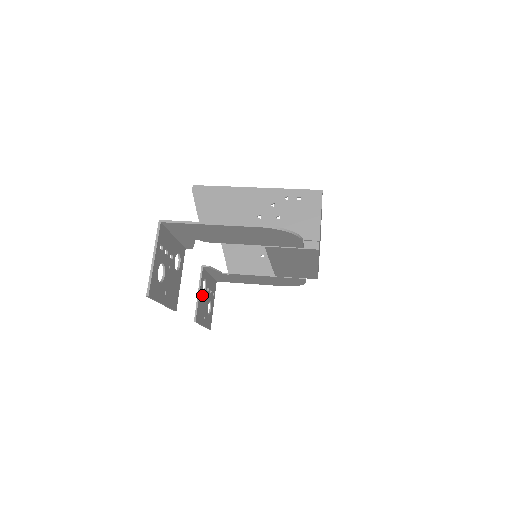
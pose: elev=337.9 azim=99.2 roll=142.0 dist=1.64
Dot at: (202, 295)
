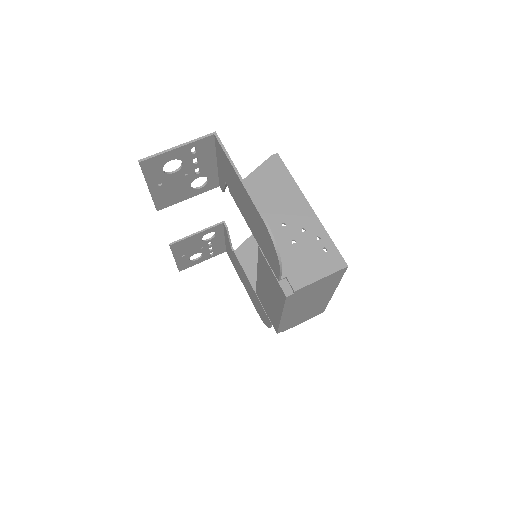
Dot at: (199, 239)
